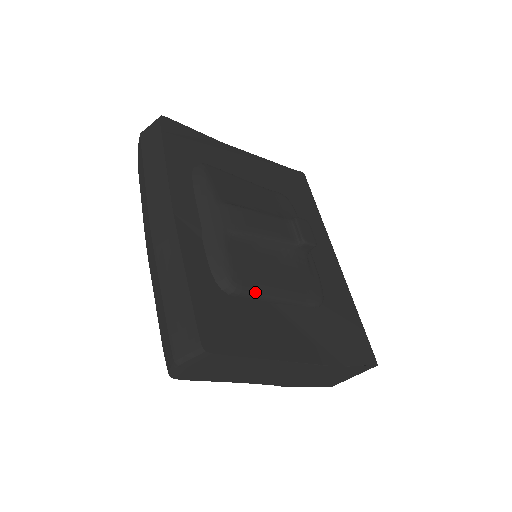
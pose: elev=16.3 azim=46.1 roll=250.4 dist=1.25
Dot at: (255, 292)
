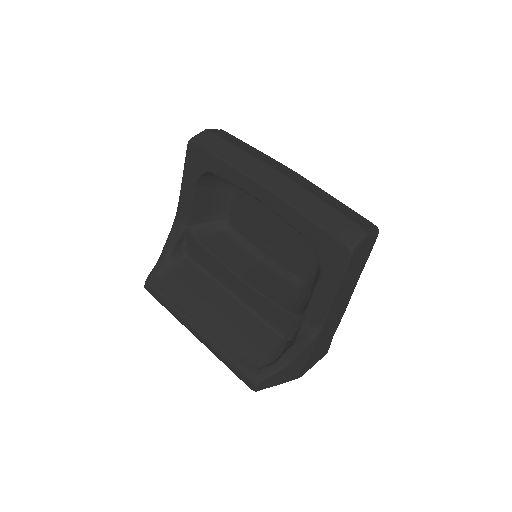
Dot at: occluded
